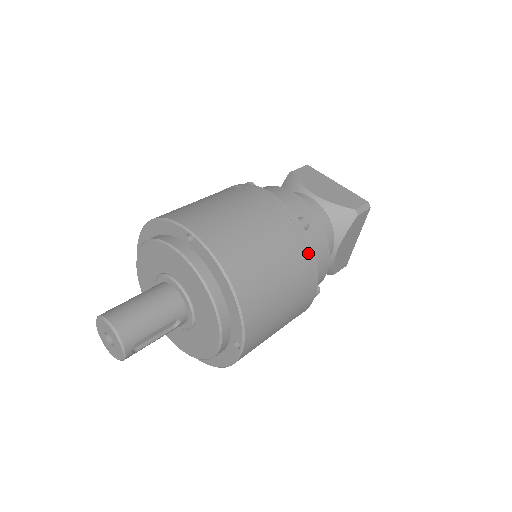
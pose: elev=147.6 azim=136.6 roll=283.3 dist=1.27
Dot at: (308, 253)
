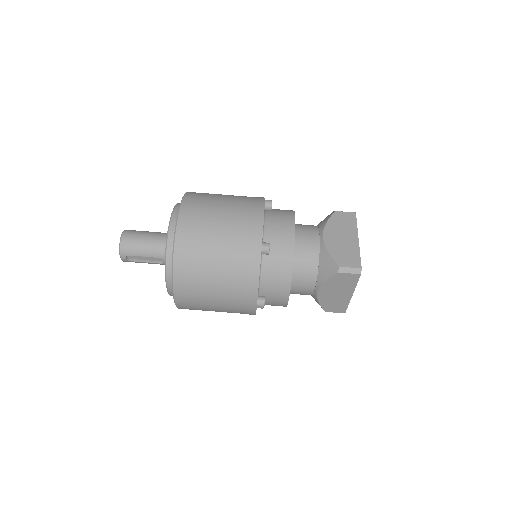
Dot at: (253, 270)
